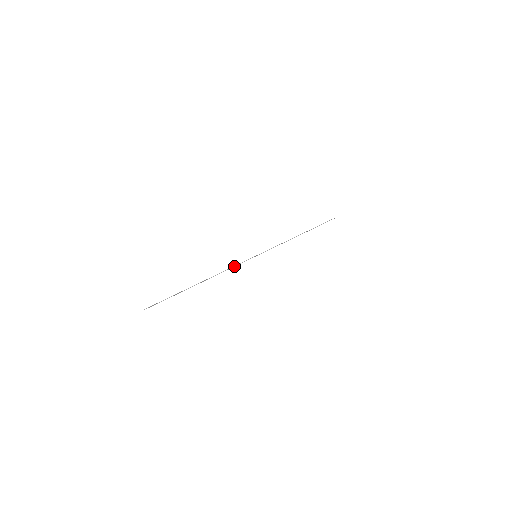
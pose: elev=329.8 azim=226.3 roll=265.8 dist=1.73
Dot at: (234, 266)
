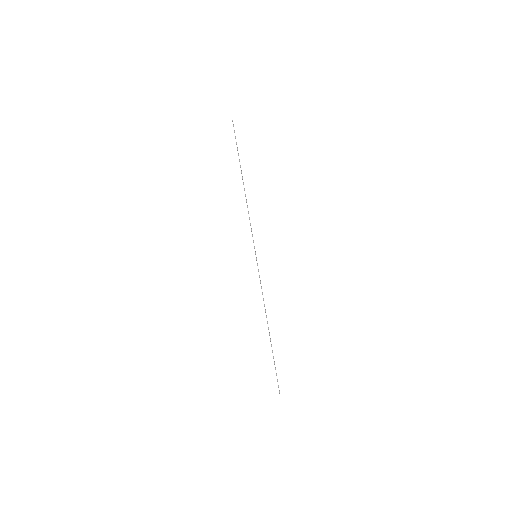
Dot at: (261, 287)
